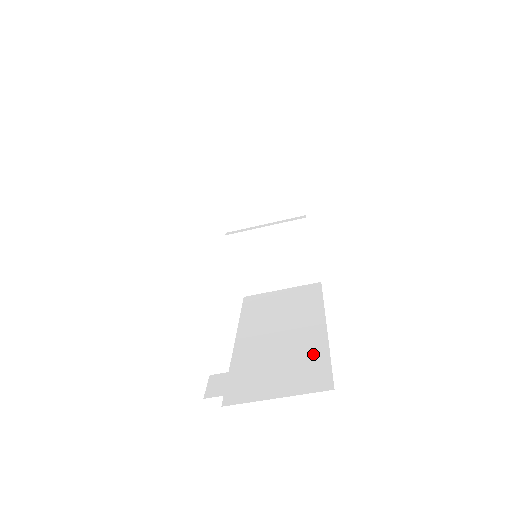
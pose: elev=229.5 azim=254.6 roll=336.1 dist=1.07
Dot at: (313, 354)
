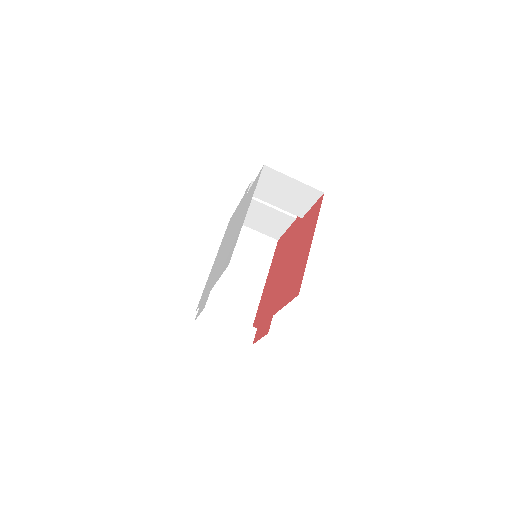
Dot at: (250, 303)
